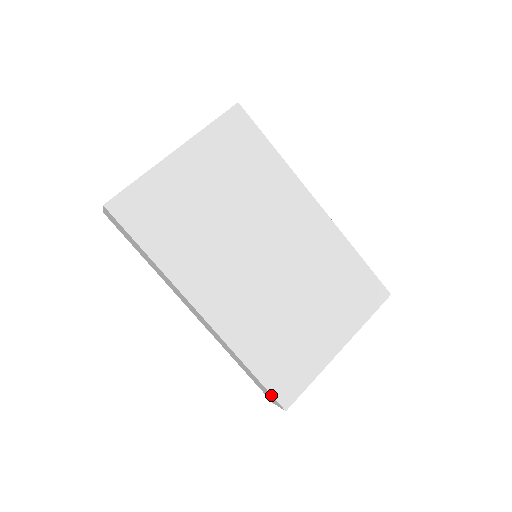
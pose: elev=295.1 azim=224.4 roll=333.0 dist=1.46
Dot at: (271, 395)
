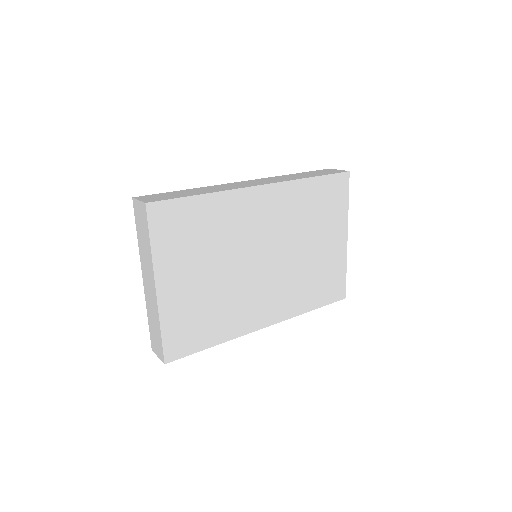
Dot at: (333, 302)
